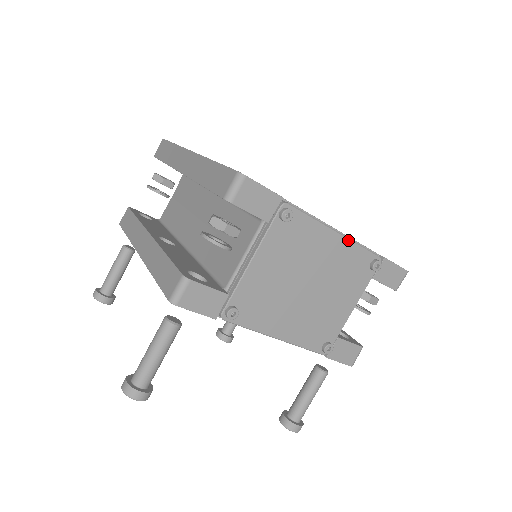
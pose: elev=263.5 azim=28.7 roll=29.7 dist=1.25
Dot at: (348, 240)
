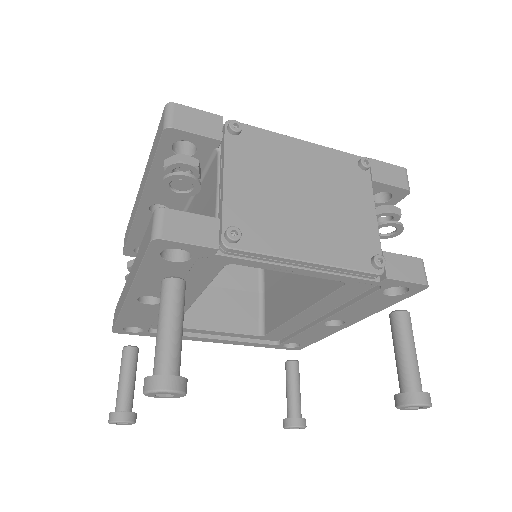
Dot at: (317, 145)
